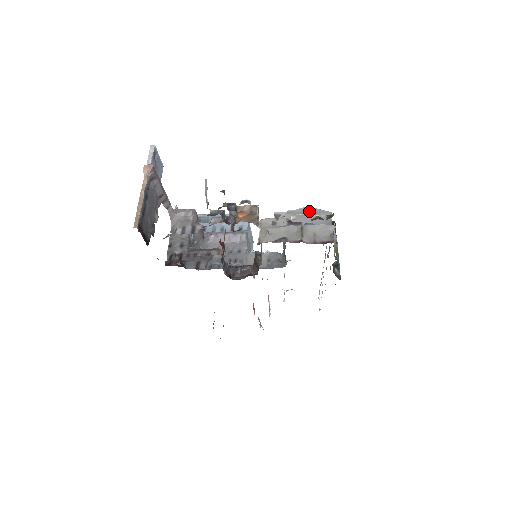
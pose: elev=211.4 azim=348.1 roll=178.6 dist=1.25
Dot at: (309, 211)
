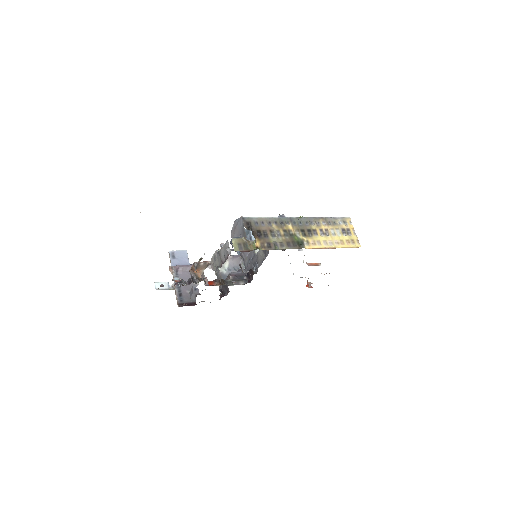
Dot at: (236, 224)
